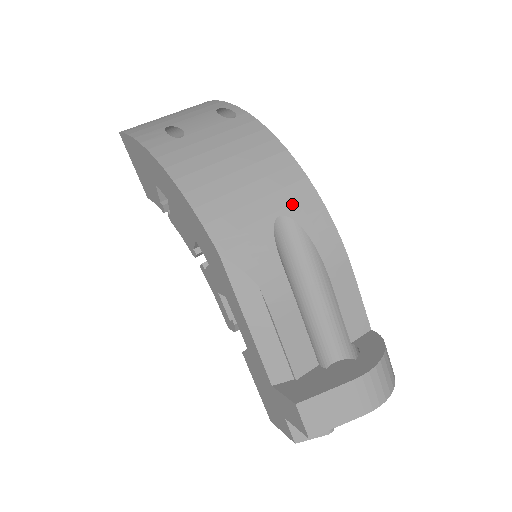
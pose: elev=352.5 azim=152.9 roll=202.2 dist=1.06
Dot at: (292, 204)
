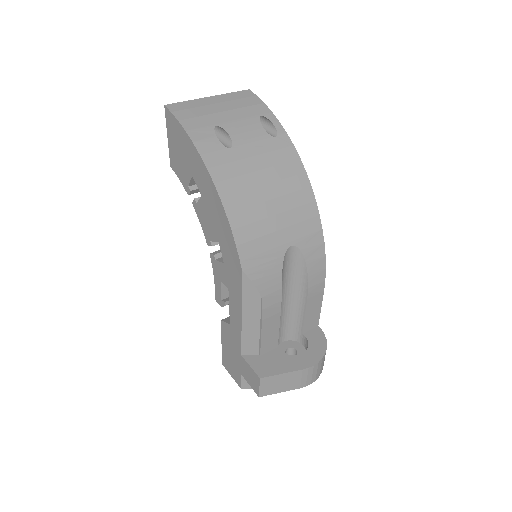
Dot at: (303, 237)
